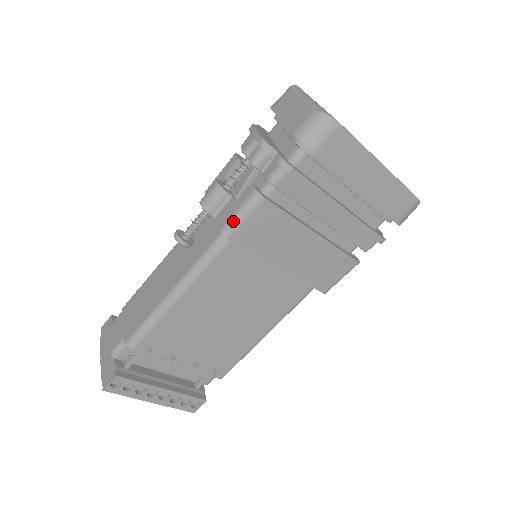
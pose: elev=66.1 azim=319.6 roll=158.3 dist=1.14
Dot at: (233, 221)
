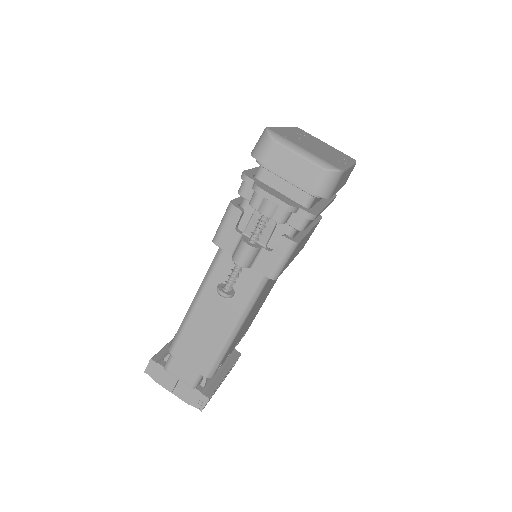
Dot at: (279, 268)
